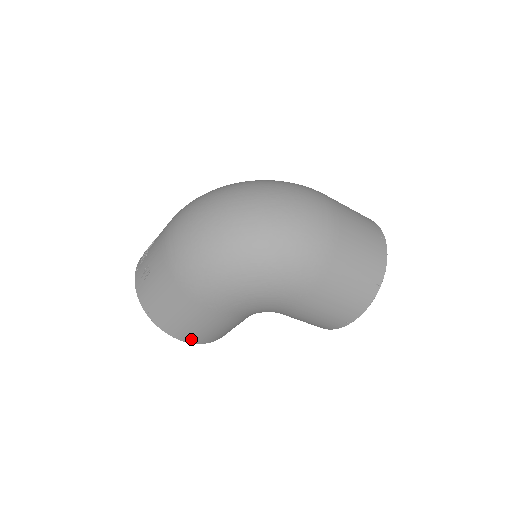
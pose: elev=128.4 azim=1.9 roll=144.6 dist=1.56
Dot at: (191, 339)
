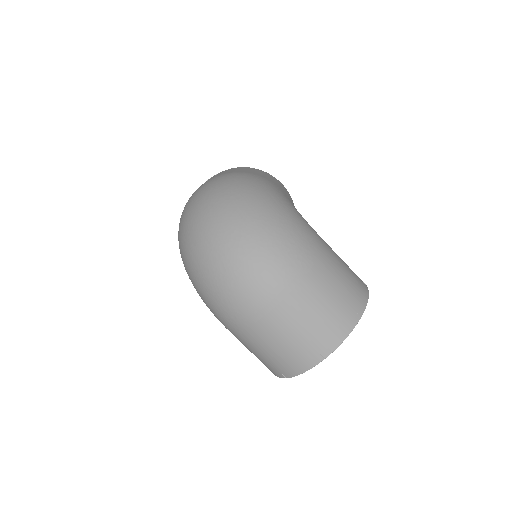
Dot at: occluded
